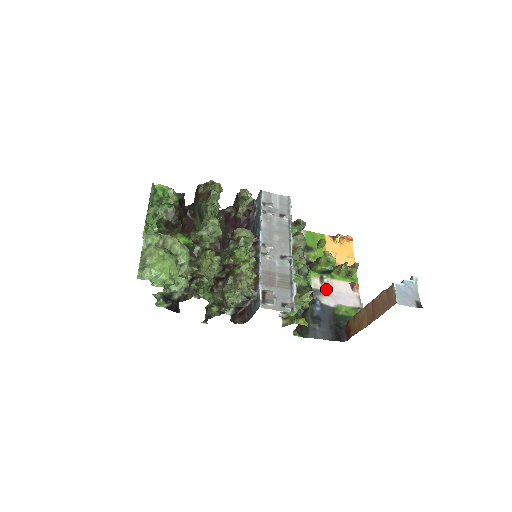
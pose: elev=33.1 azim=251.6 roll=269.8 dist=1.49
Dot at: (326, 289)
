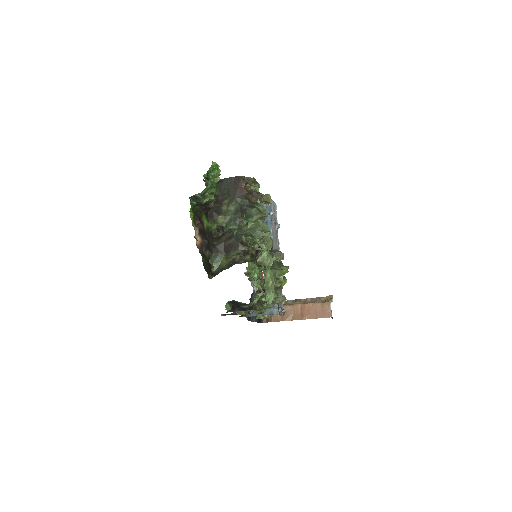
Dot at: occluded
